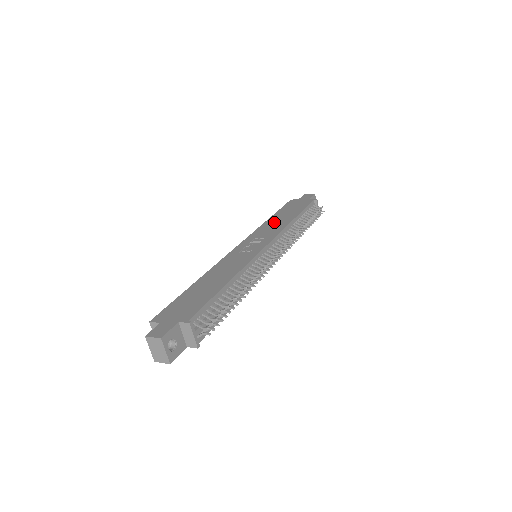
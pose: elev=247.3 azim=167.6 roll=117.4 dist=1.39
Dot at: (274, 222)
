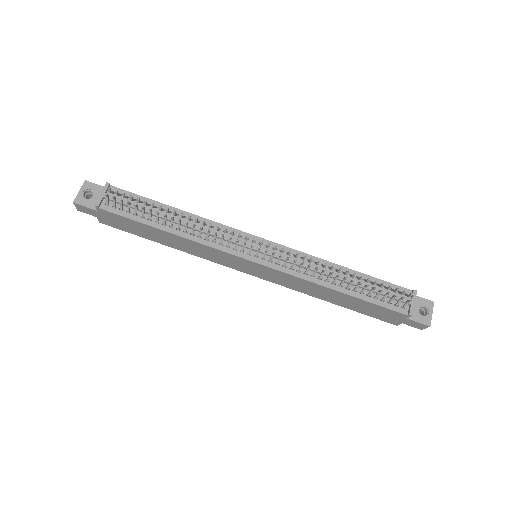
Dot at: occluded
